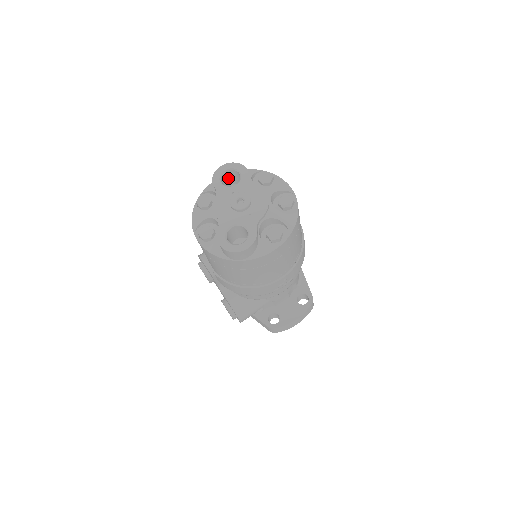
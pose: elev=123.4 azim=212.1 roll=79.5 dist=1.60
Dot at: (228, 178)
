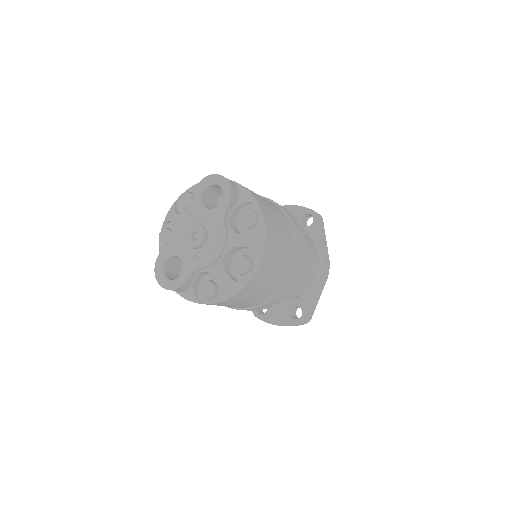
Dot at: occluded
